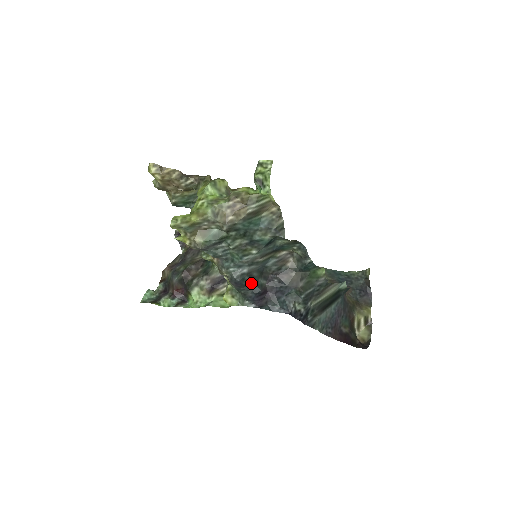
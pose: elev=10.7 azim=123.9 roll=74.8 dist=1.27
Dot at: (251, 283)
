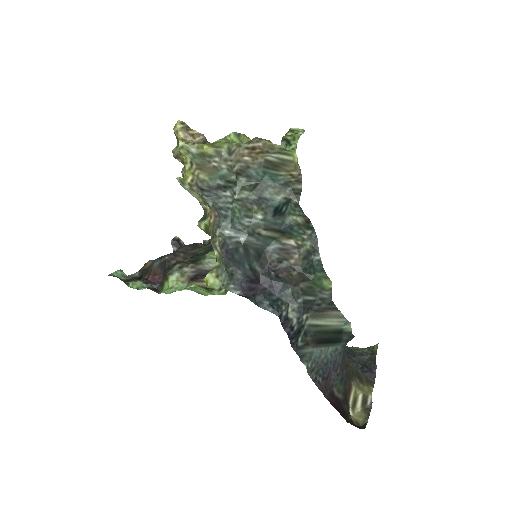
Dot at: (244, 261)
